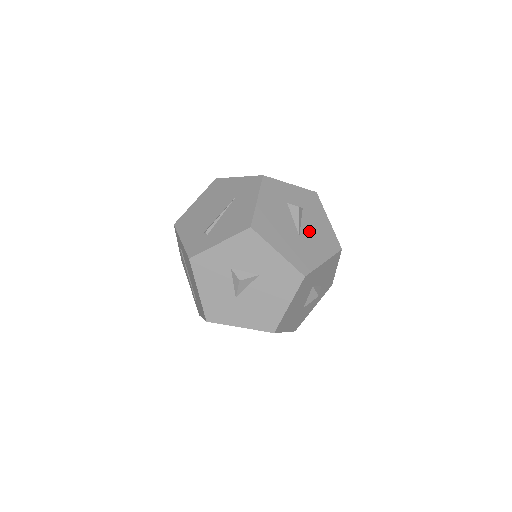
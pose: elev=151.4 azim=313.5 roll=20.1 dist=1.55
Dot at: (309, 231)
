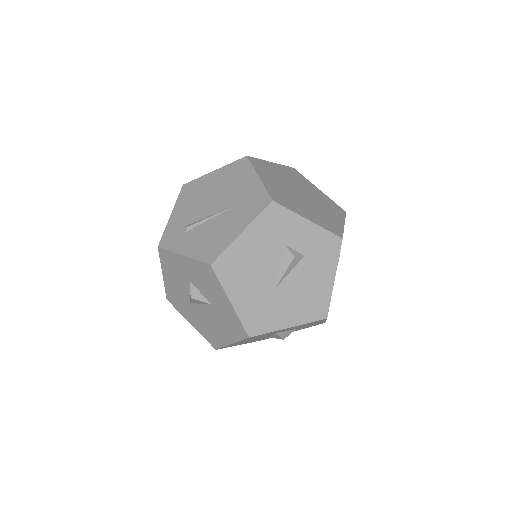
Dot at: (293, 286)
